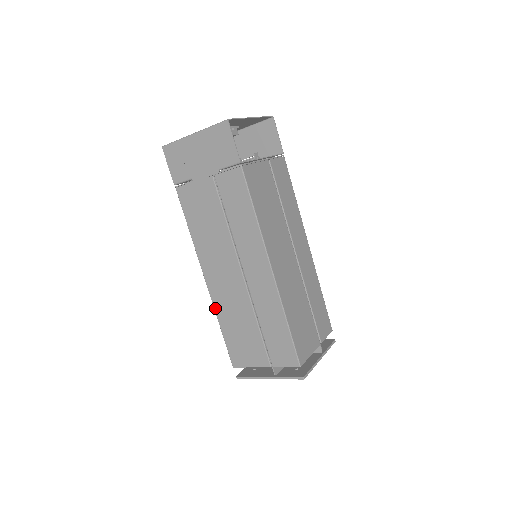
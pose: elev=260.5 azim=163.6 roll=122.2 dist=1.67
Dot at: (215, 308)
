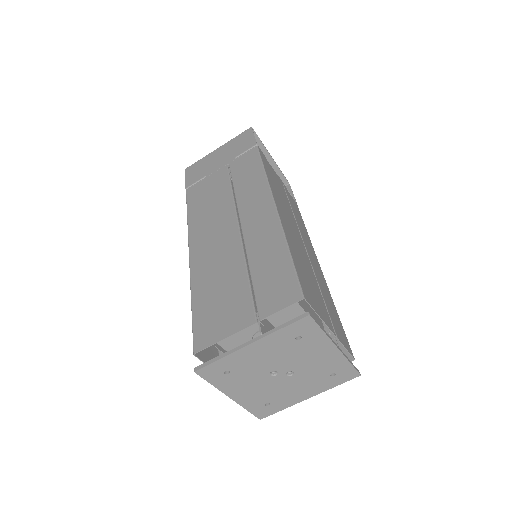
Dot at: (192, 281)
